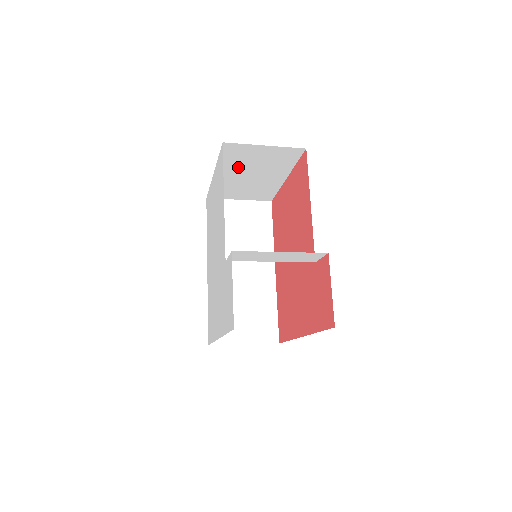
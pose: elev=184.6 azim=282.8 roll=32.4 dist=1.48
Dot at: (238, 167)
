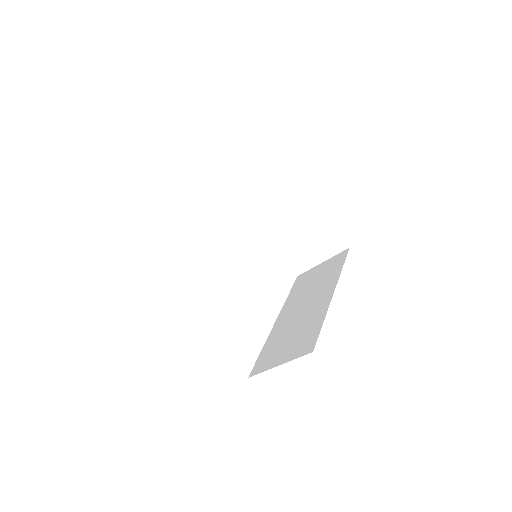
Dot at: (267, 216)
